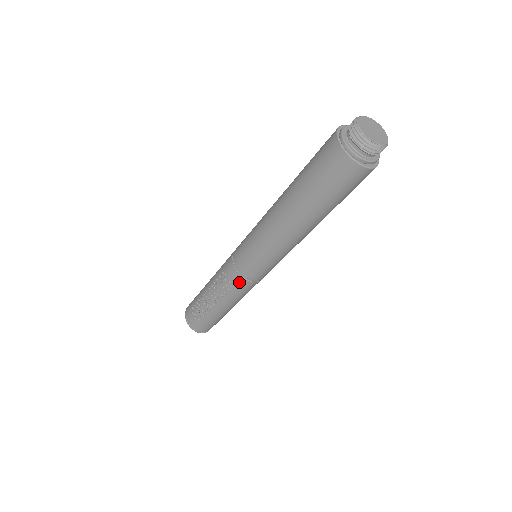
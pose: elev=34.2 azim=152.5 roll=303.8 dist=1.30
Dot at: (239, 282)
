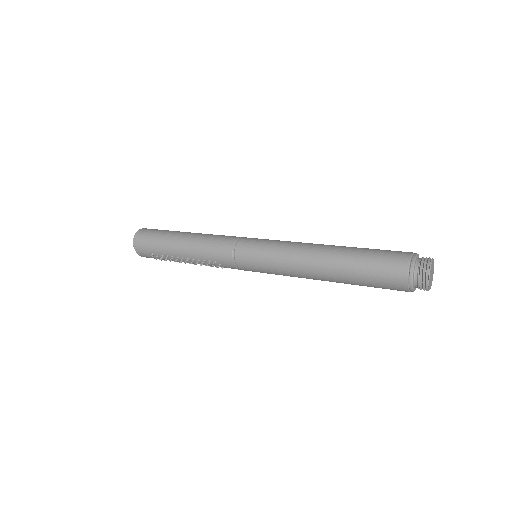
Dot at: occluded
